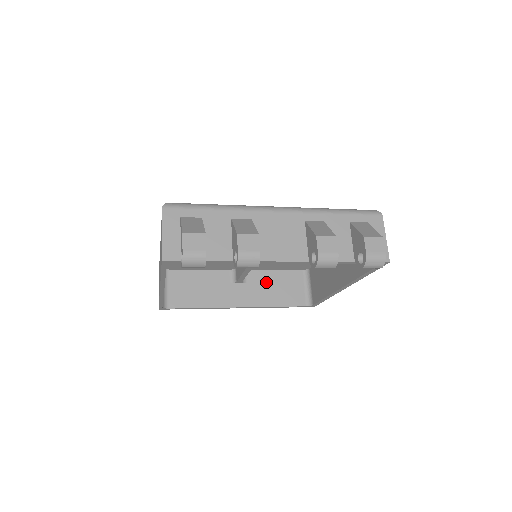
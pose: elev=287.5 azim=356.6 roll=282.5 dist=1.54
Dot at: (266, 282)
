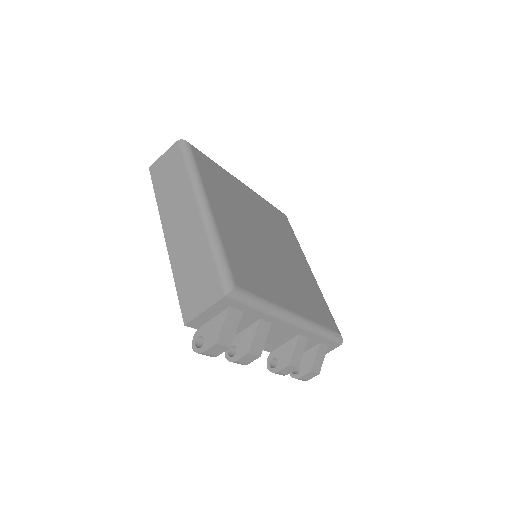
Dot at: occluded
